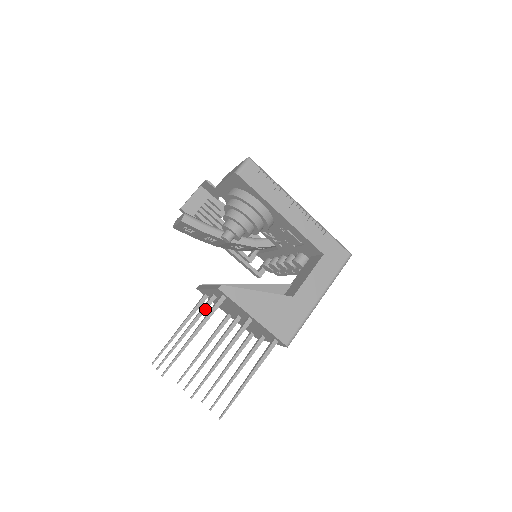
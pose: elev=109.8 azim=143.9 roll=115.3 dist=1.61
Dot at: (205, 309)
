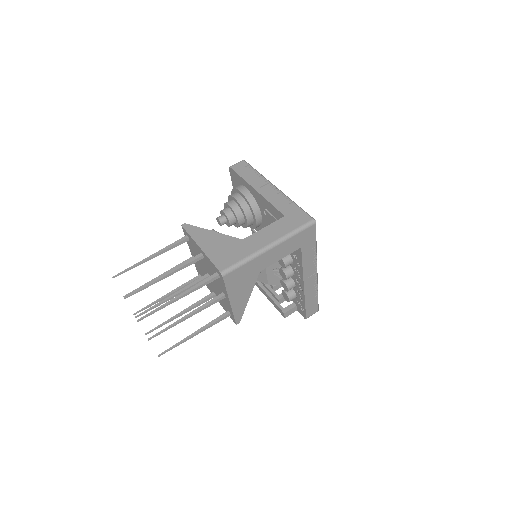
Dot at: occluded
